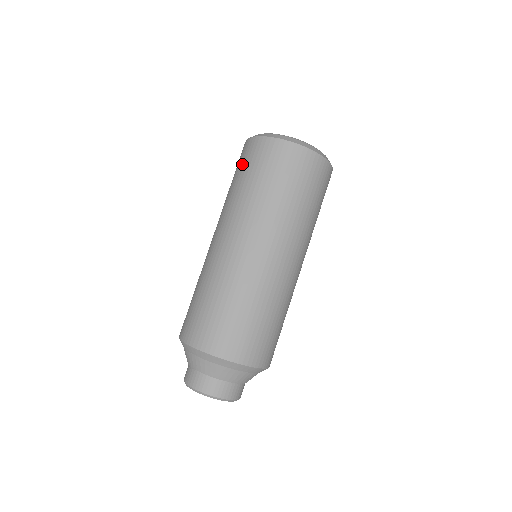
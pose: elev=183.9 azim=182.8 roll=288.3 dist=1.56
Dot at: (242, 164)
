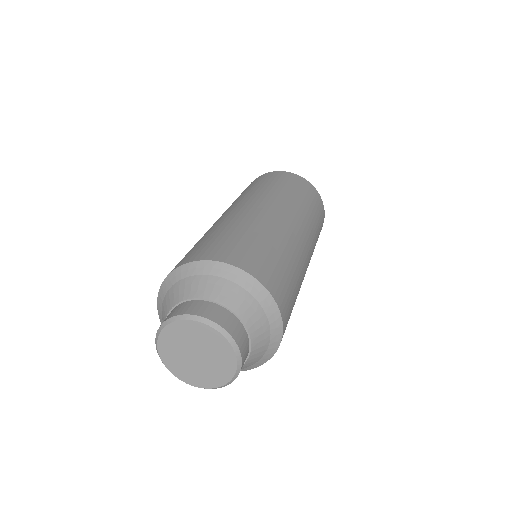
Dot at: occluded
